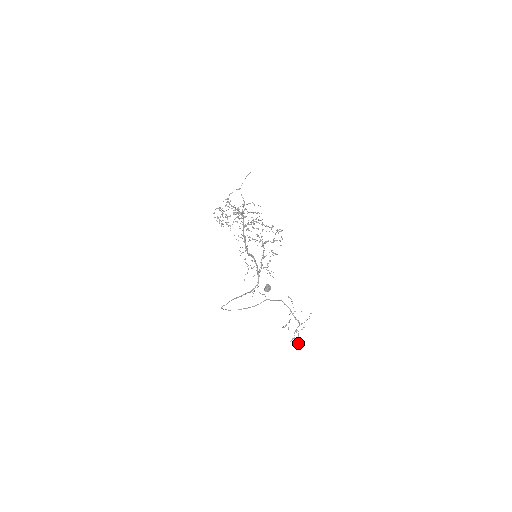
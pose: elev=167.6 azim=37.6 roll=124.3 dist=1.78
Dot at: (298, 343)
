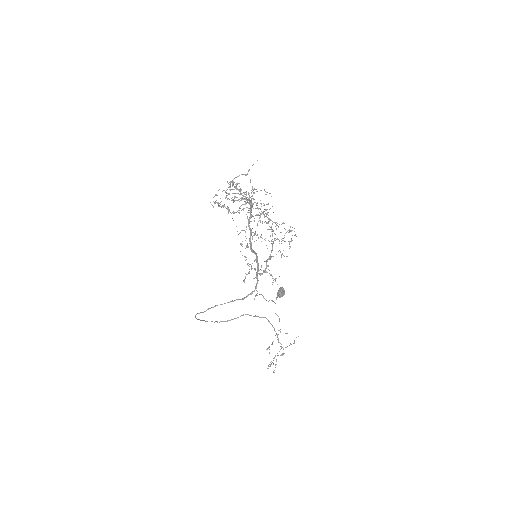
Dot at: occluded
